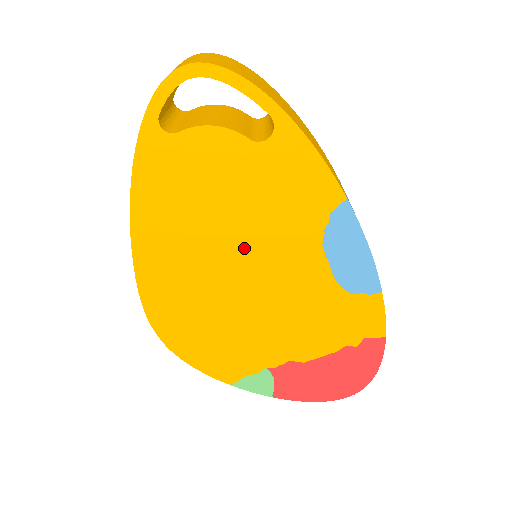
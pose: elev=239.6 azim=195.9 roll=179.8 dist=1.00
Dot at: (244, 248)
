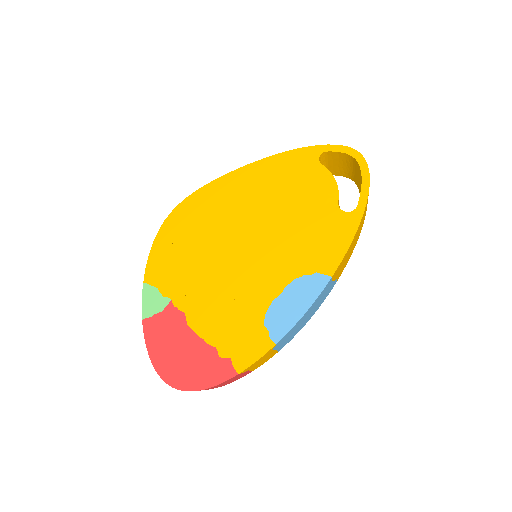
Dot at: (266, 233)
